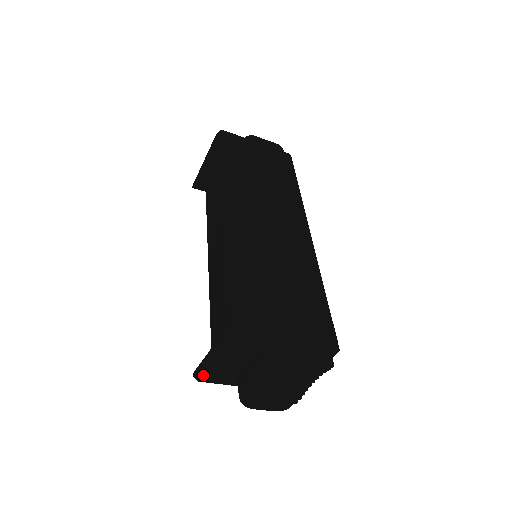
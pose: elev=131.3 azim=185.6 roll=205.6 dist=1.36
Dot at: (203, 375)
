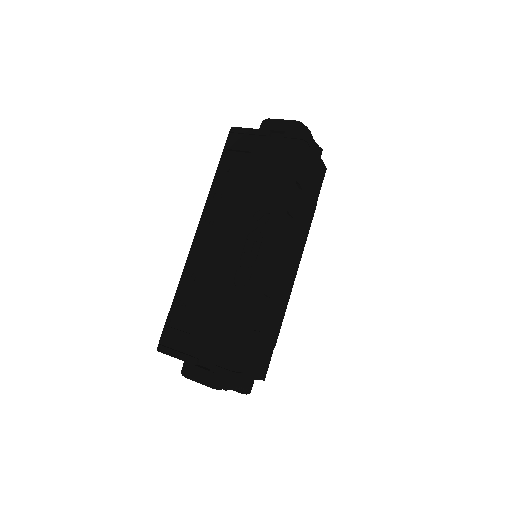
Dot at: occluded
